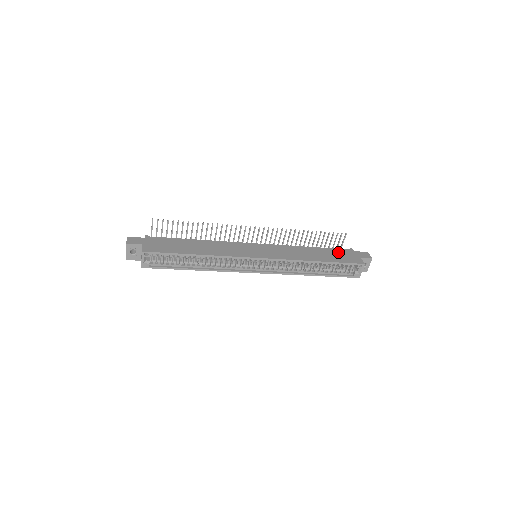
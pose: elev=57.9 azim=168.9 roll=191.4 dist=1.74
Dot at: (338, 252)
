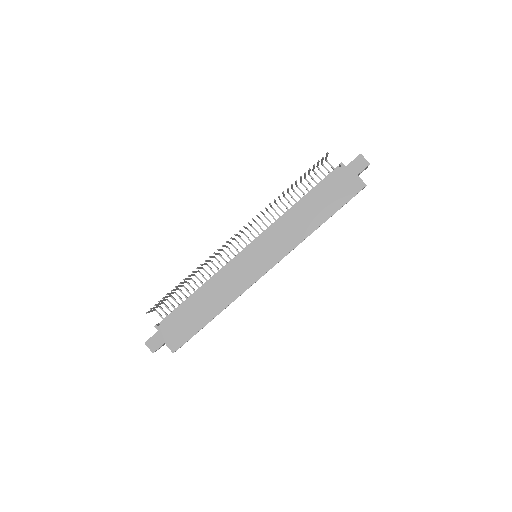
Dot at: (331, 186)
